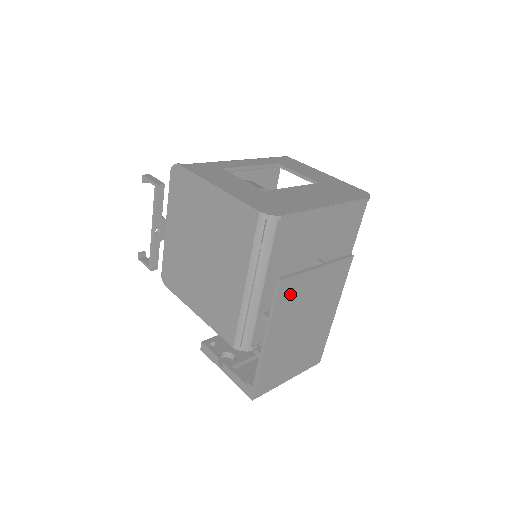
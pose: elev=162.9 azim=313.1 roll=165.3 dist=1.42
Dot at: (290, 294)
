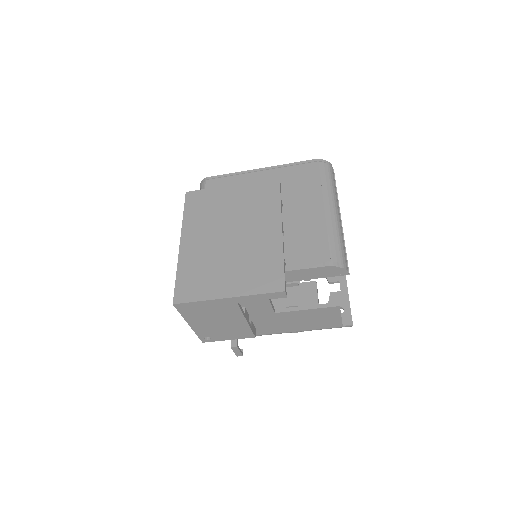
Dot at: (200, 203)
